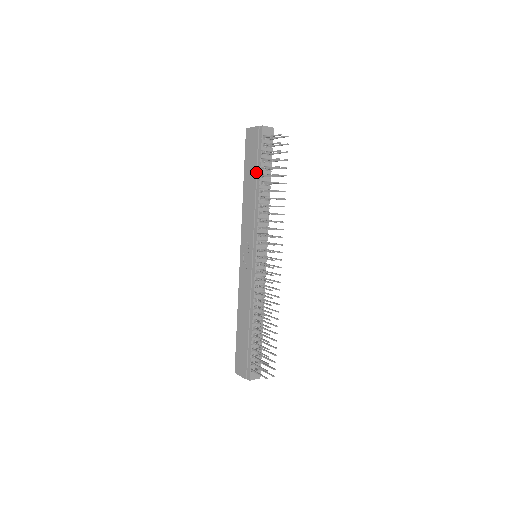
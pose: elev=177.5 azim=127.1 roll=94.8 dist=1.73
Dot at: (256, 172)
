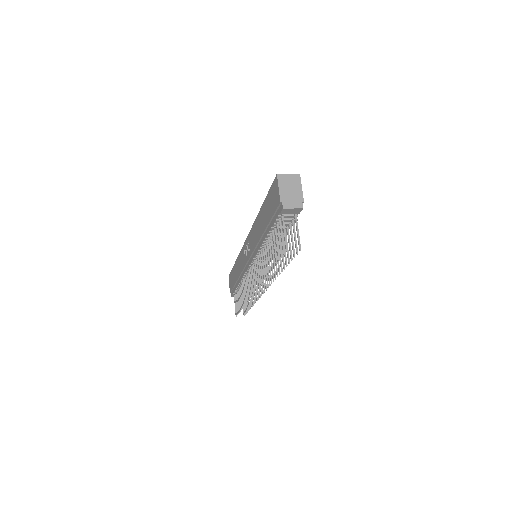
Dot at: (266, 227)
